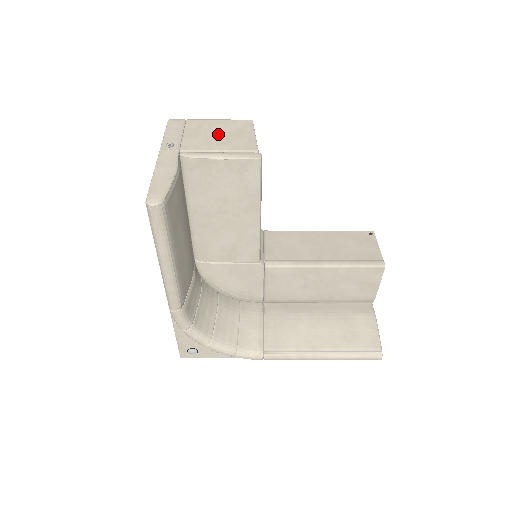
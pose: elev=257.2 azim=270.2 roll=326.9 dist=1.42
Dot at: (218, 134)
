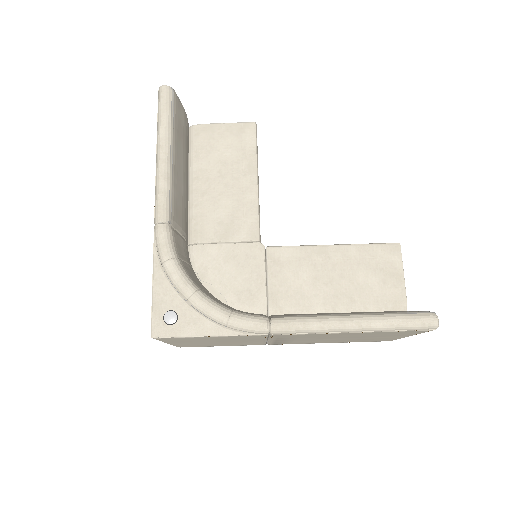
Dot at: occluded
